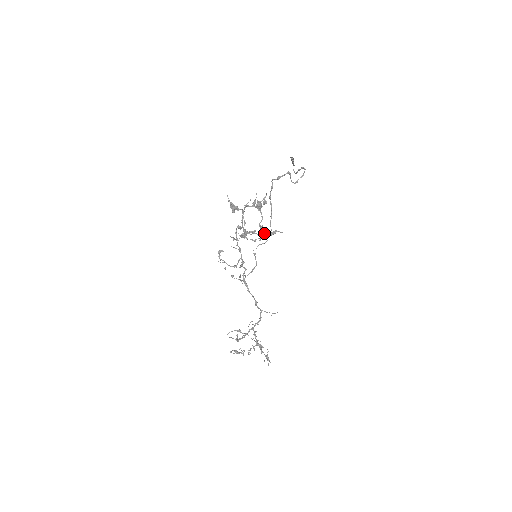
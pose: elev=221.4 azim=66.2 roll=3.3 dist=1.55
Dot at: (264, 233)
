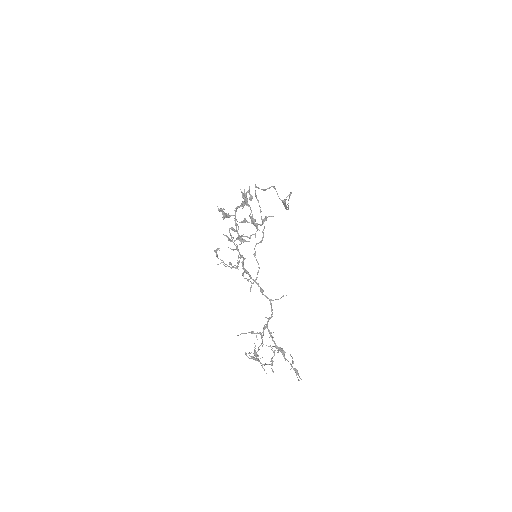
Dot at: (256, 224)
